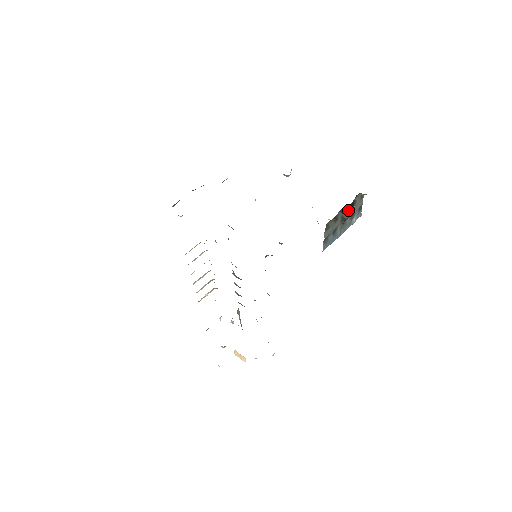
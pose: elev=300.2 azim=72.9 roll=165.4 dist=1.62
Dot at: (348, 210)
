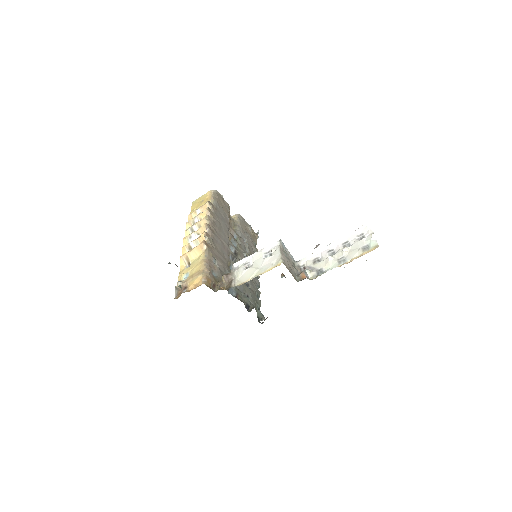
Dot at: occluded
